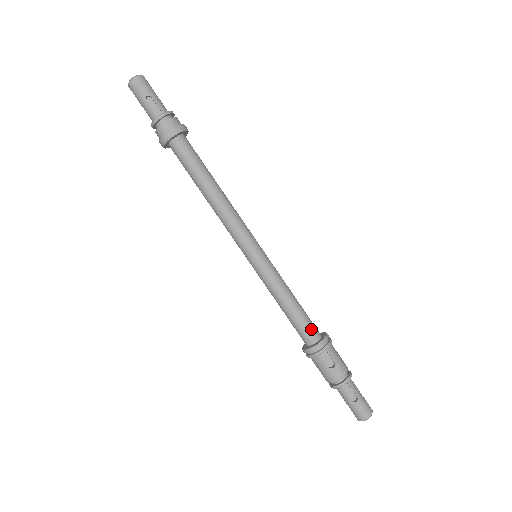
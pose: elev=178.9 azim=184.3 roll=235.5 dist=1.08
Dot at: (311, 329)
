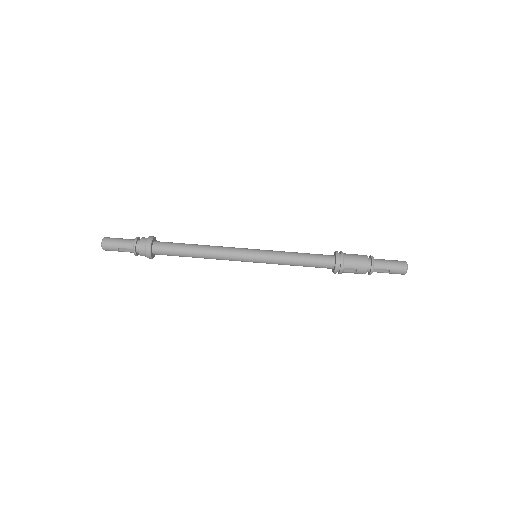
Dot at: (324, 264)
